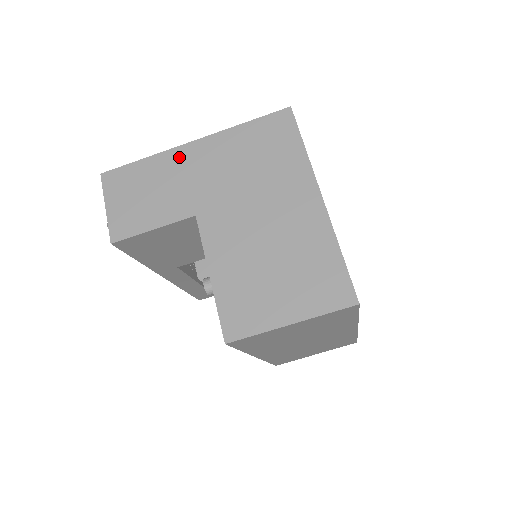
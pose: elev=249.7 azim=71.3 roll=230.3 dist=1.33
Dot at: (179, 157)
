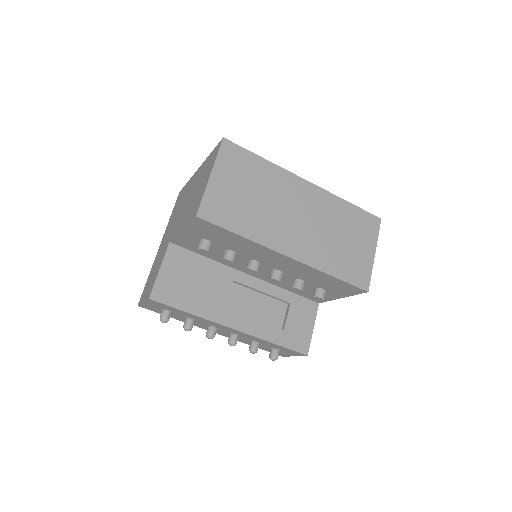
Dot at: (158, 254)
